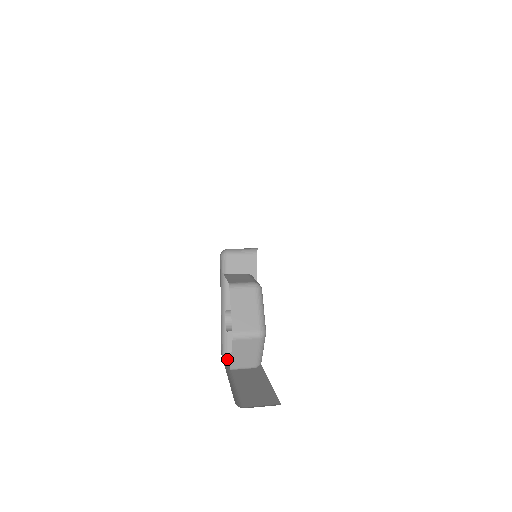
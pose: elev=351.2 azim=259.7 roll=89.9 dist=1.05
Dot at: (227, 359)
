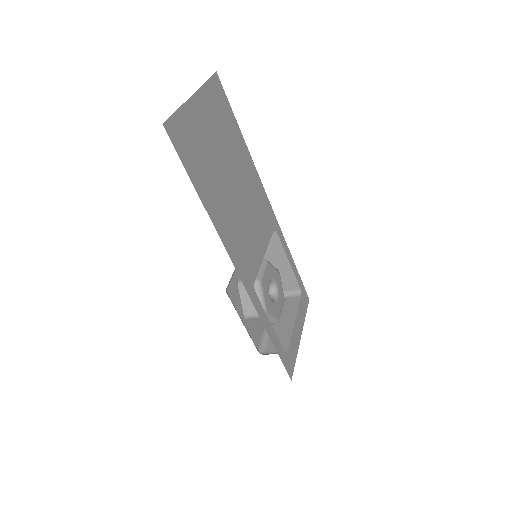
Dot at: occluded
